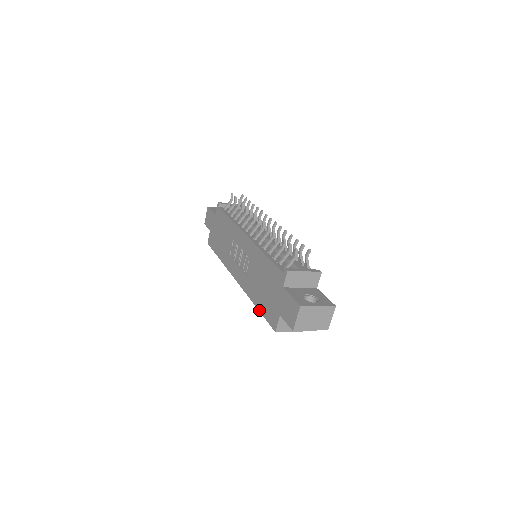
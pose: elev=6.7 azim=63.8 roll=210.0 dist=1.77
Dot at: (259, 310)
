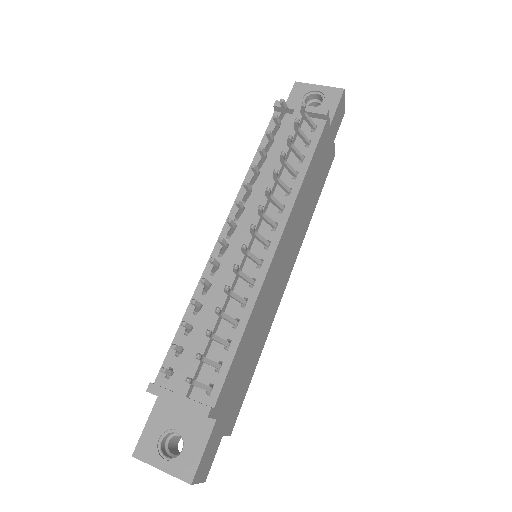
Dot at: occluded
